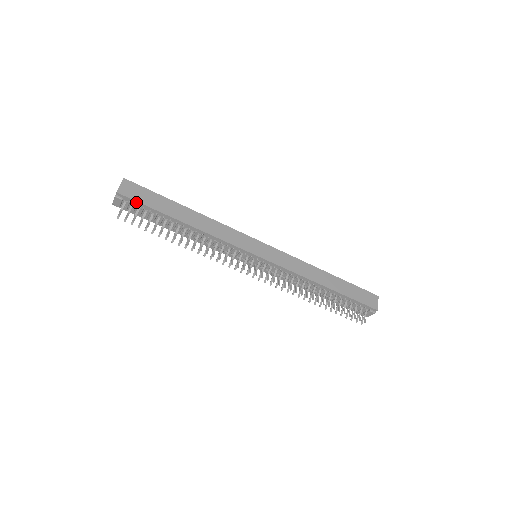
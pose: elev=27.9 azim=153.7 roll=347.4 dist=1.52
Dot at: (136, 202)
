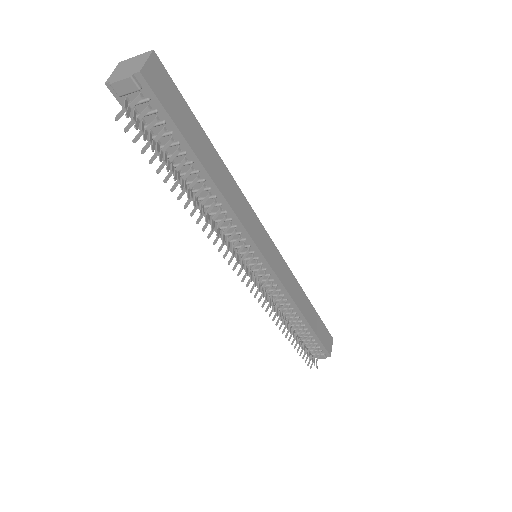
Dot at: (160, 107)
